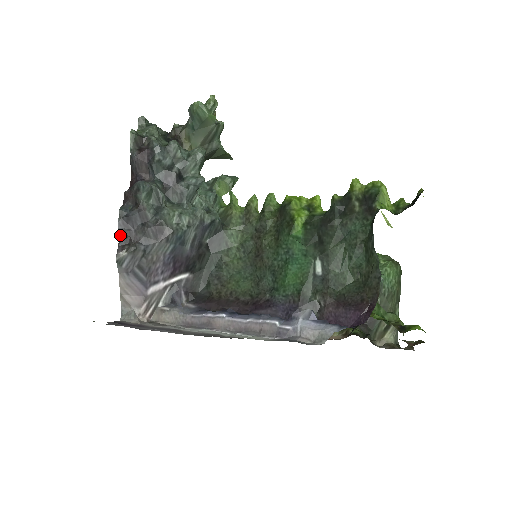
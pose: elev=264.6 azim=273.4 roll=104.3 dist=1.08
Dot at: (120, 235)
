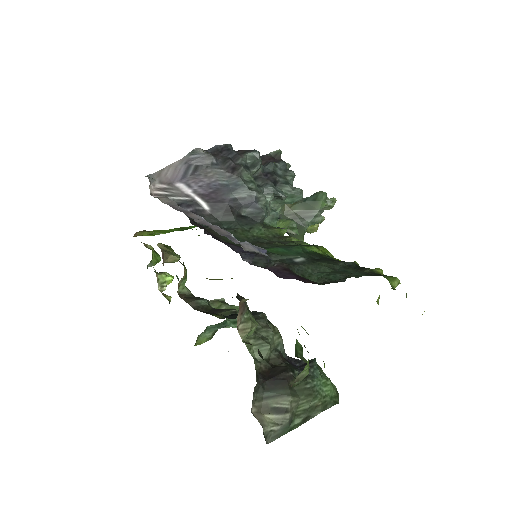
Dot at: (213, 148)
